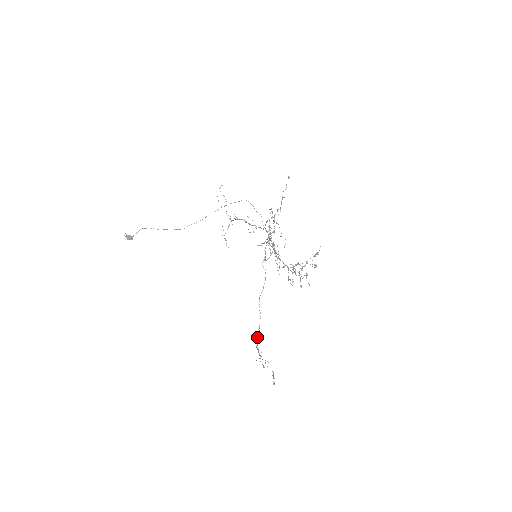
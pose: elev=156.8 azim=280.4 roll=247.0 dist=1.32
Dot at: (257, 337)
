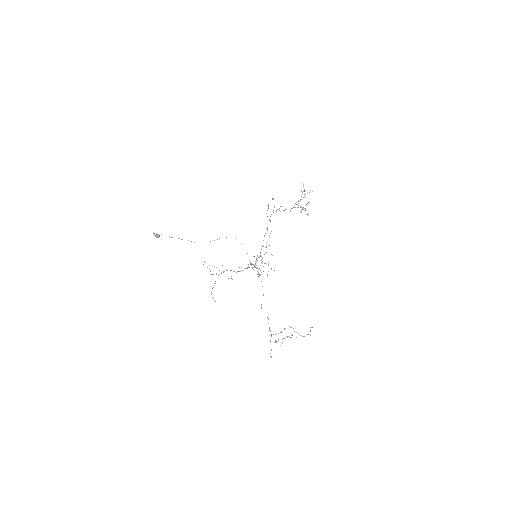
Dot at: (271, 335)
